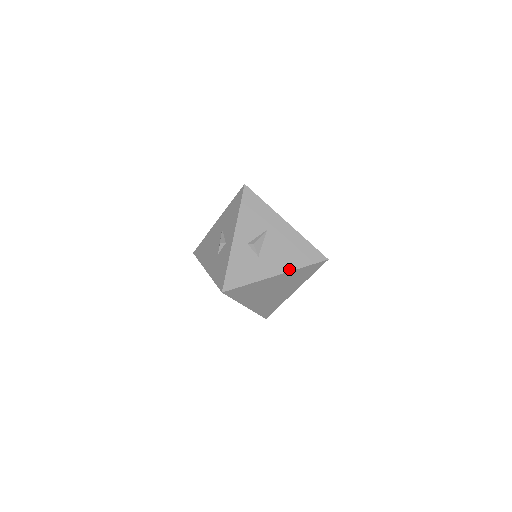
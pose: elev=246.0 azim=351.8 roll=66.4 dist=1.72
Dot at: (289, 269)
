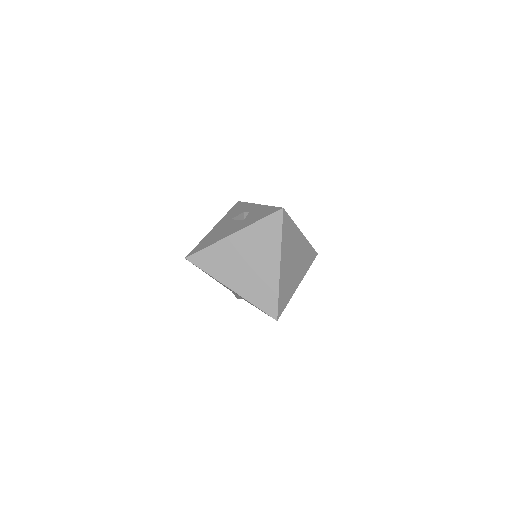
Dot at: (305, 238)
